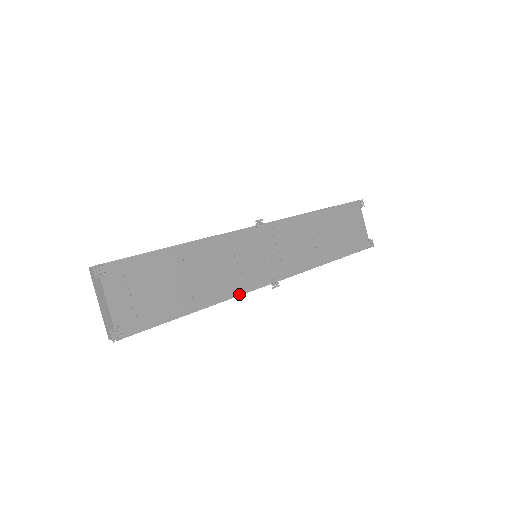
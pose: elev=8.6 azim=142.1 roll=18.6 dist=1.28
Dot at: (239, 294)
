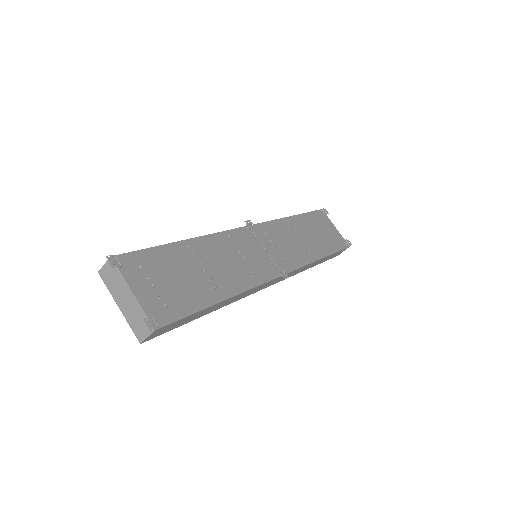
Dot at: (256, 285)
